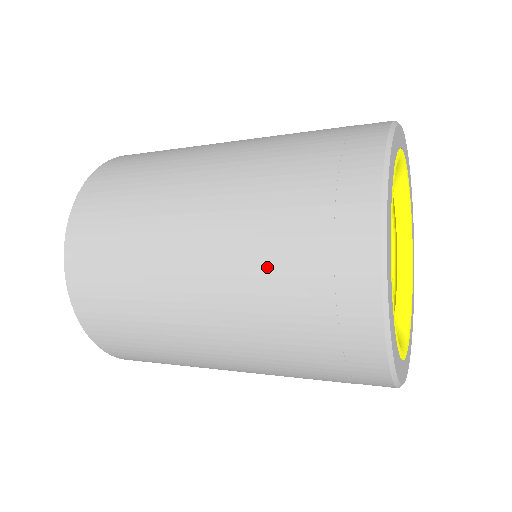
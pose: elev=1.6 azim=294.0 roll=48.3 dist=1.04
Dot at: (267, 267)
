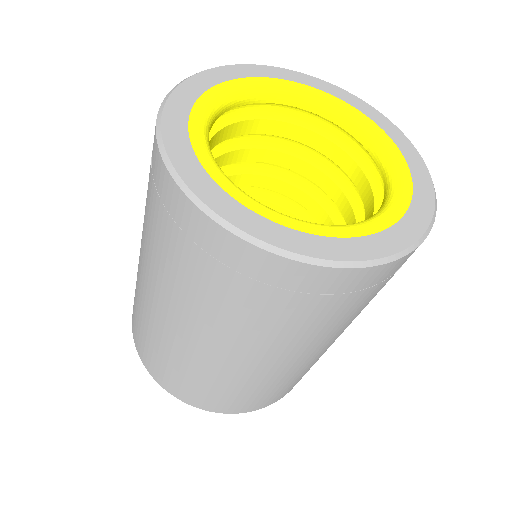
Dot at: occluded
